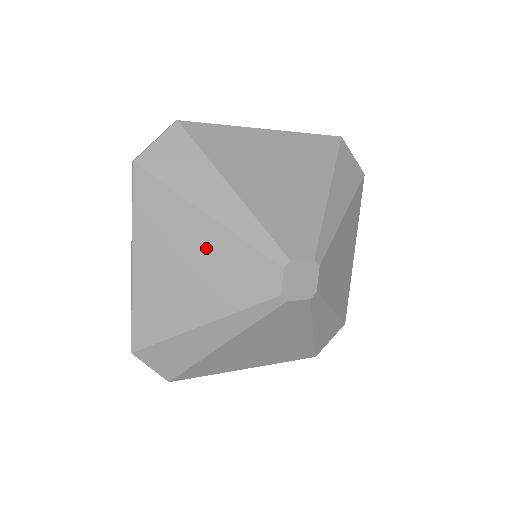
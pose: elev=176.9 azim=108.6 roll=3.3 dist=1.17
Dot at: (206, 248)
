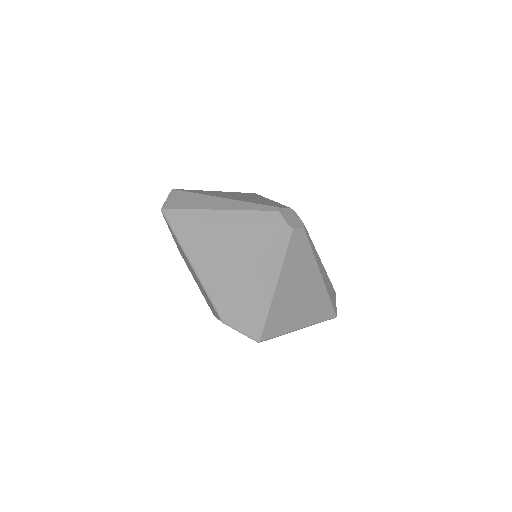
Dot at: (231, 226)
